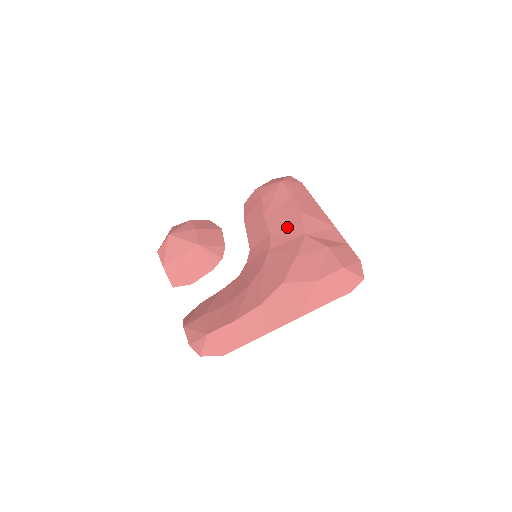
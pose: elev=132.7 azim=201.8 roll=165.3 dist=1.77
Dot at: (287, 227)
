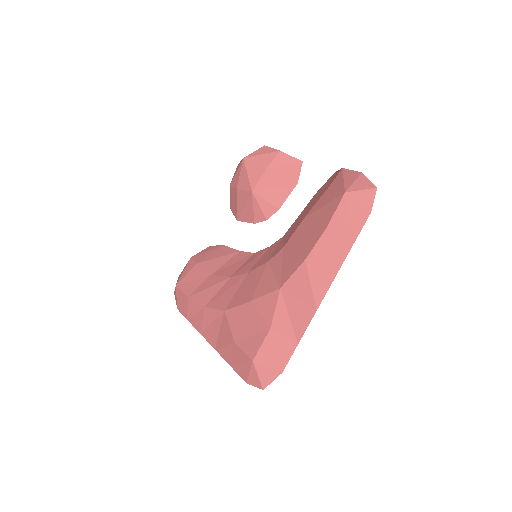
Dot at: (290, 258)
